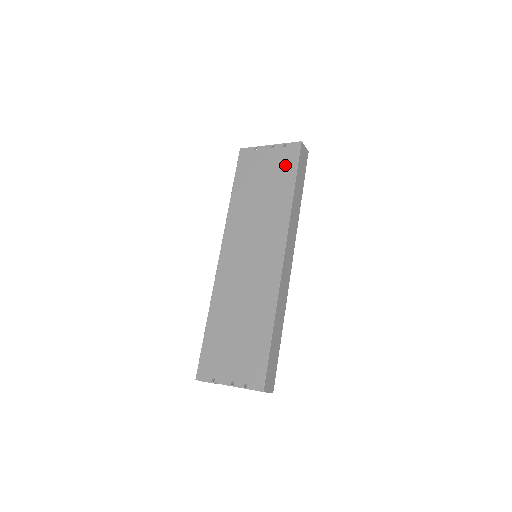
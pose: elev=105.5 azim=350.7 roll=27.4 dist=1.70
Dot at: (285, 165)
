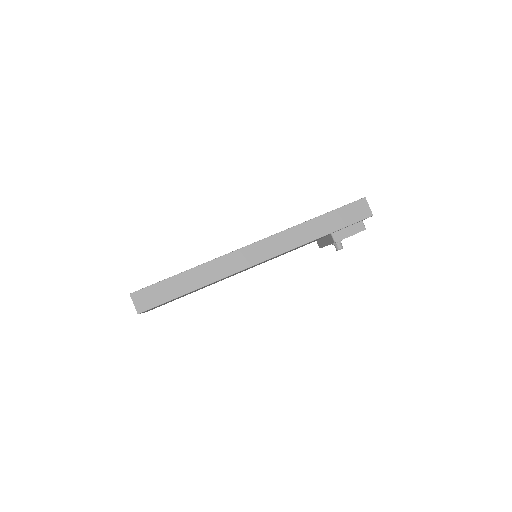
Dot at: occluded
